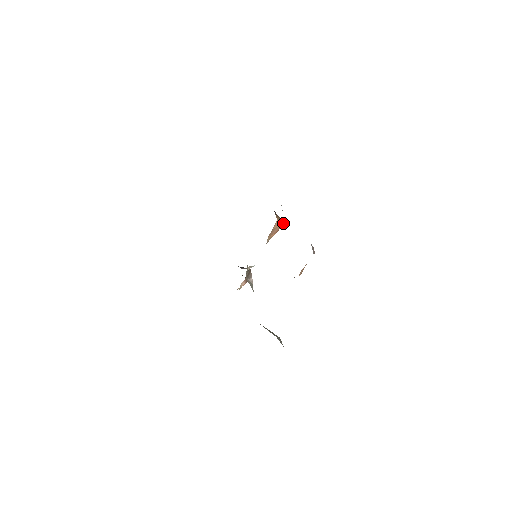
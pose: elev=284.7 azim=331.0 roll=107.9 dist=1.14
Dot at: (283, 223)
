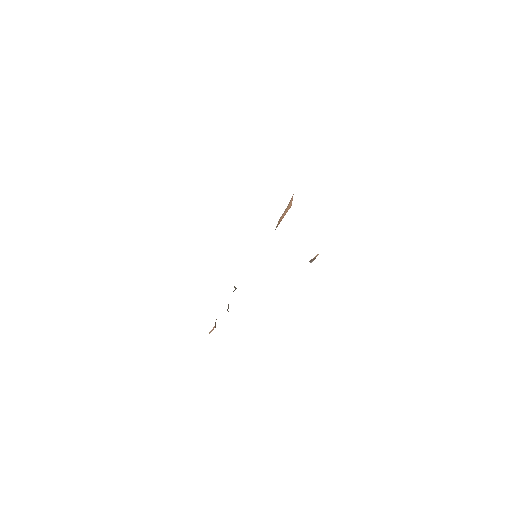
Dot at: (290, 206)
